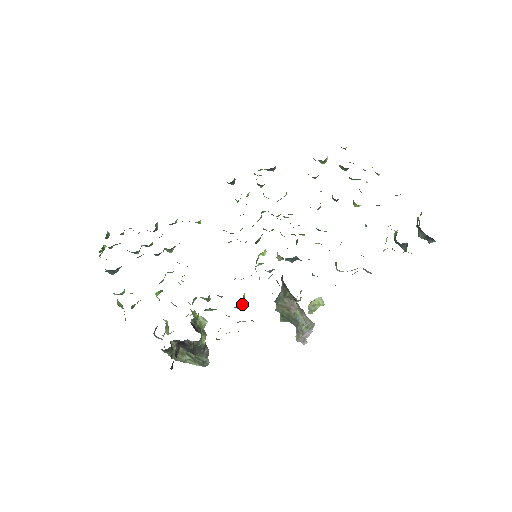
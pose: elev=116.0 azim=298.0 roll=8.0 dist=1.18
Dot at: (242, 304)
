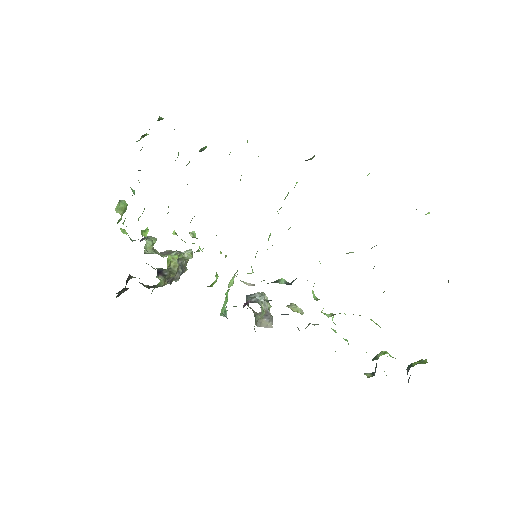
Dot at: (209, 286)
